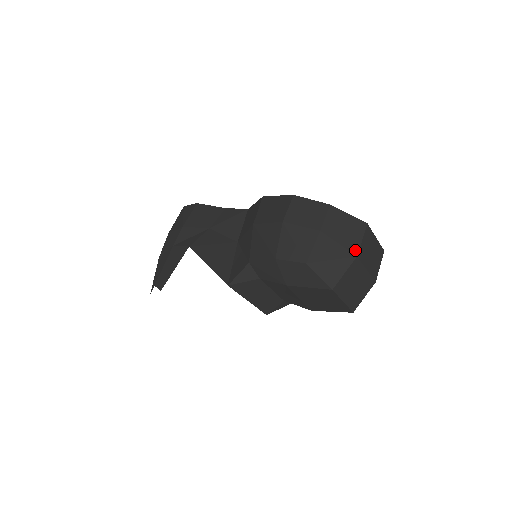
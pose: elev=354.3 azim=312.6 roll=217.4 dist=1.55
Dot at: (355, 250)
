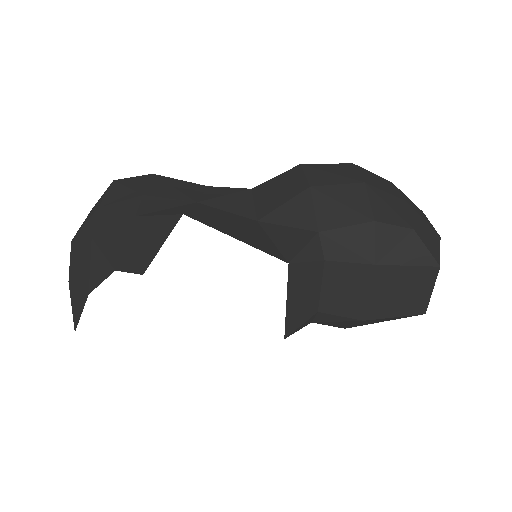
Dot at: (435, 230)
